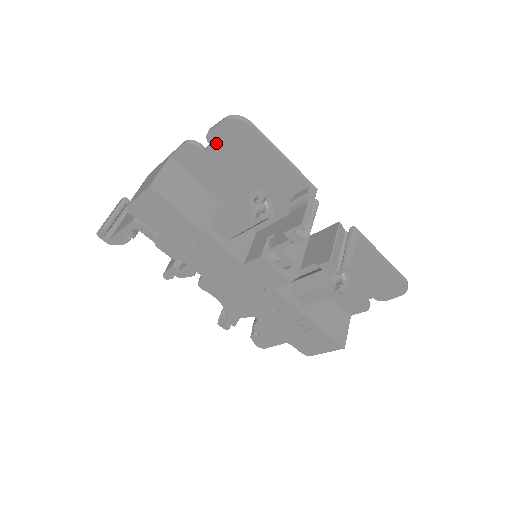
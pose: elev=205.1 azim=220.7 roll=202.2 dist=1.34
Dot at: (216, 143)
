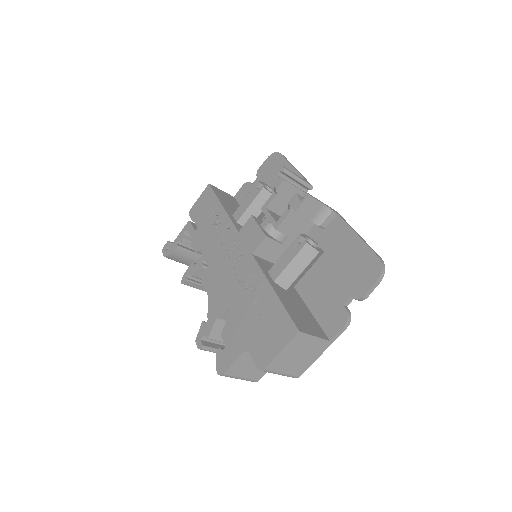
Dot at: (261, 174)
